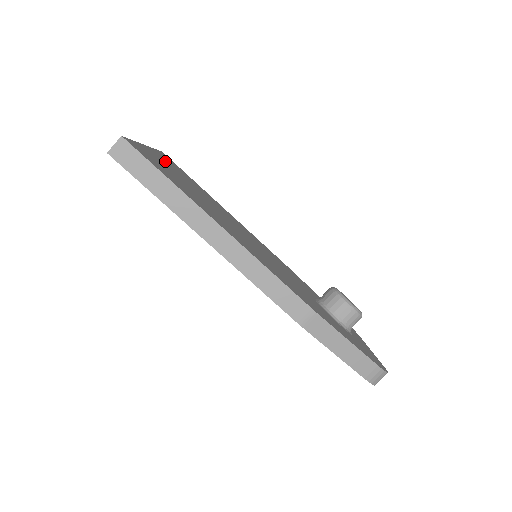
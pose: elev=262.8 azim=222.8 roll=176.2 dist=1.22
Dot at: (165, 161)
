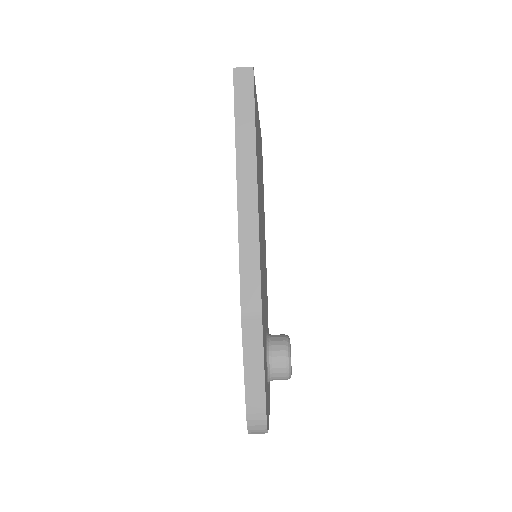
Dot at: occluded
